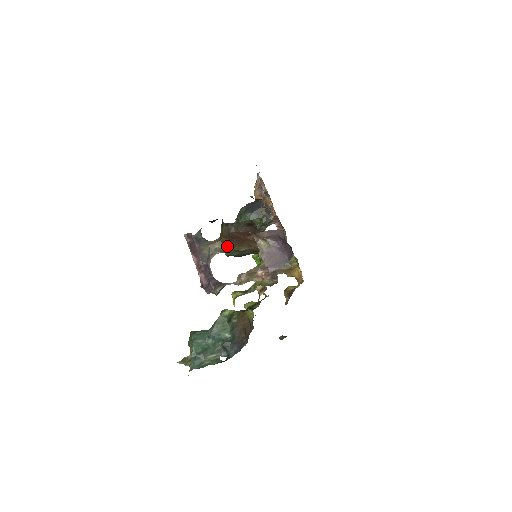
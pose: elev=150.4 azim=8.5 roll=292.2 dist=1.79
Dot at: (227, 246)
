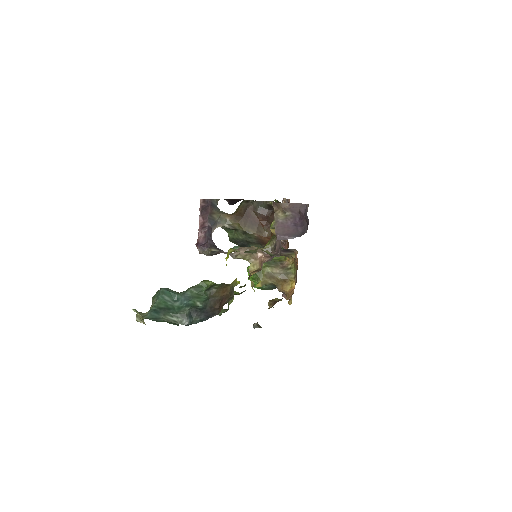
Dot at: (237, 222)
